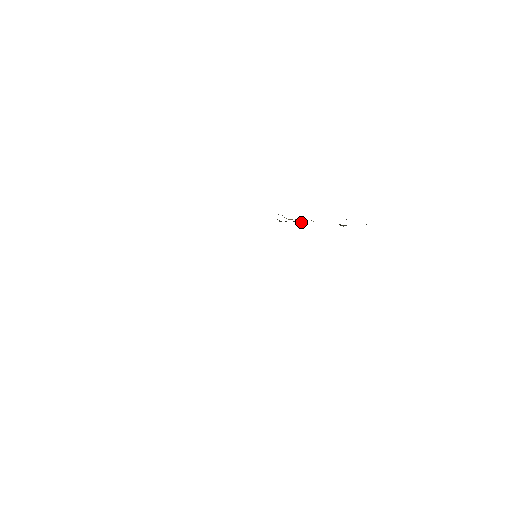
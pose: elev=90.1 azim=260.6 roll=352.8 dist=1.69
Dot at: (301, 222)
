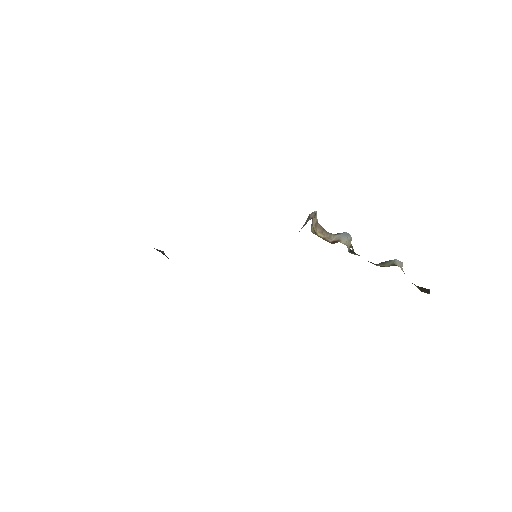
Dot at: occluded
